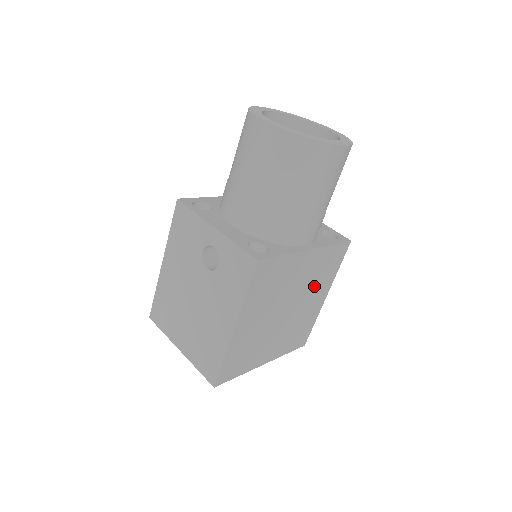
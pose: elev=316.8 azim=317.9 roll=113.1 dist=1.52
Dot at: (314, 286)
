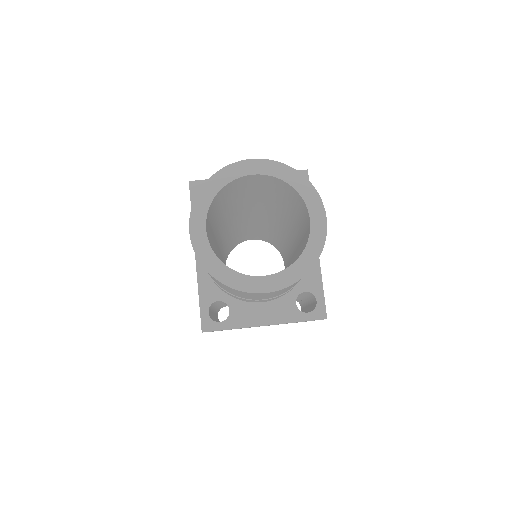
Dot at: occluded
